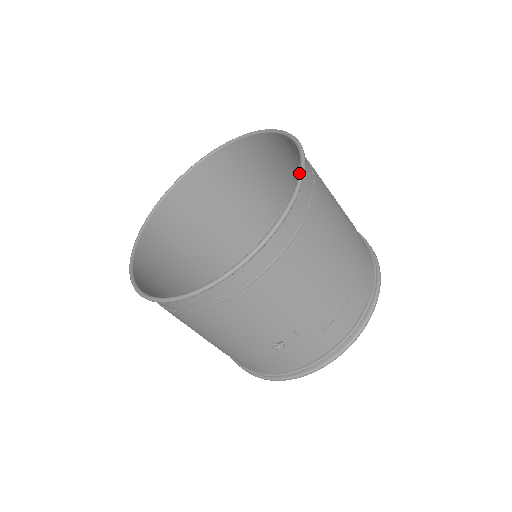
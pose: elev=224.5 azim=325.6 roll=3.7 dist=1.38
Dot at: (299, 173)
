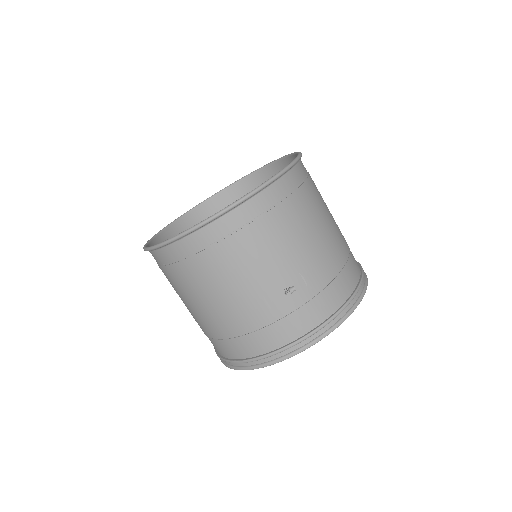
Dot at: (298, 153)
